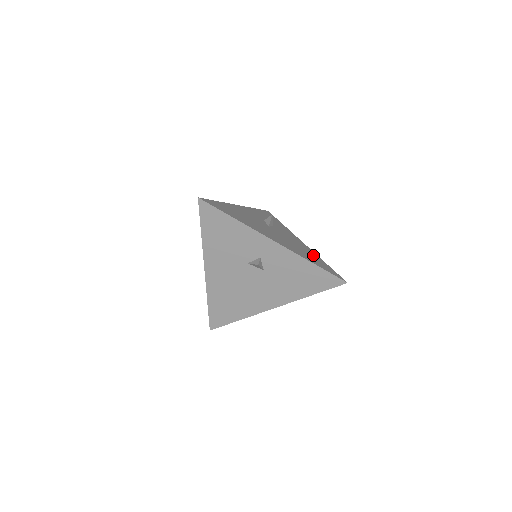
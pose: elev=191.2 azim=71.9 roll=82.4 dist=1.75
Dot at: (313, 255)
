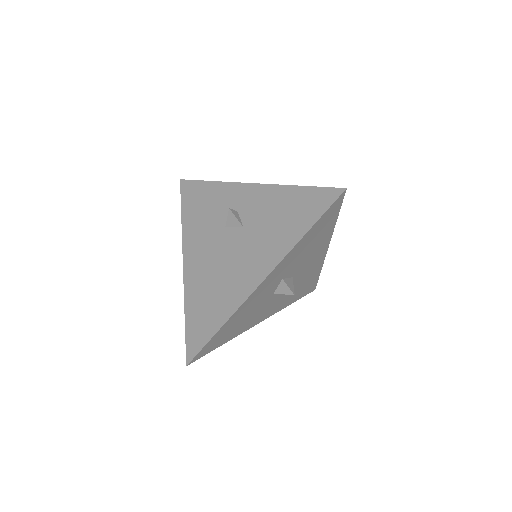
Dot at: occluded
